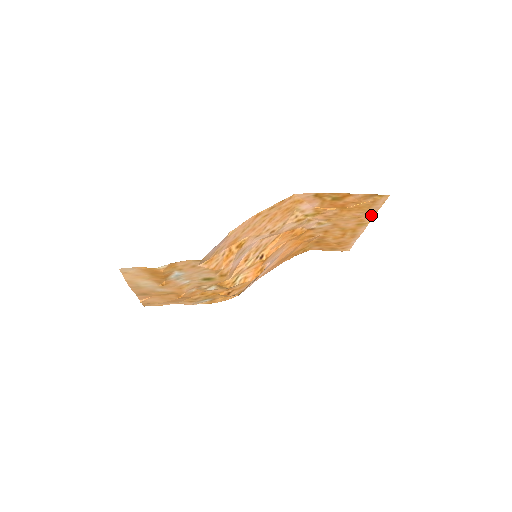
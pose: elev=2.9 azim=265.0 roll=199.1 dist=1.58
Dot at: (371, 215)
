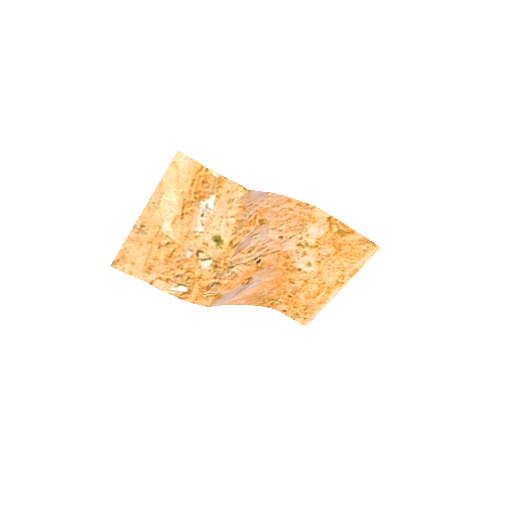
Dot at: (353, 272)
